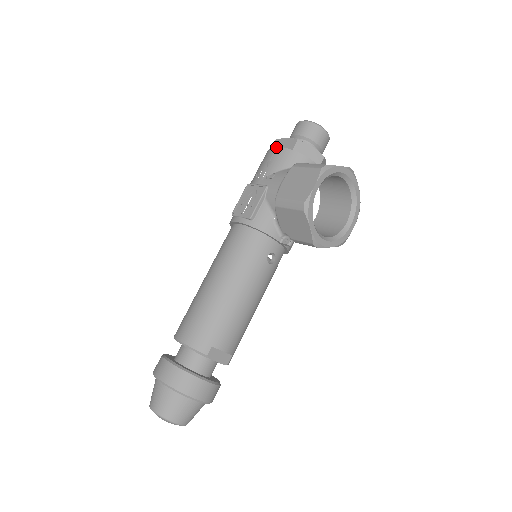
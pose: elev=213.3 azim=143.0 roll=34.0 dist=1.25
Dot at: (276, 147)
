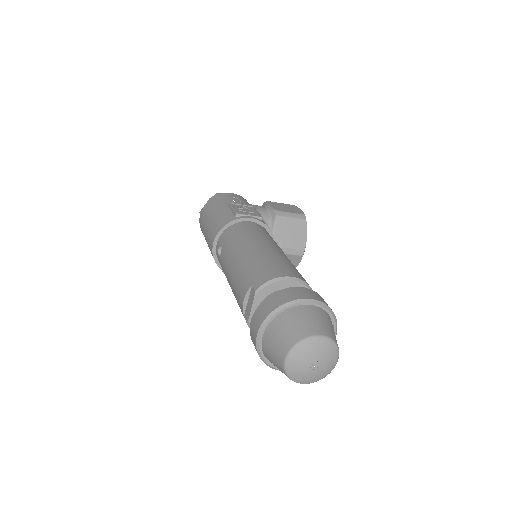
Dot at: (231, 193)
